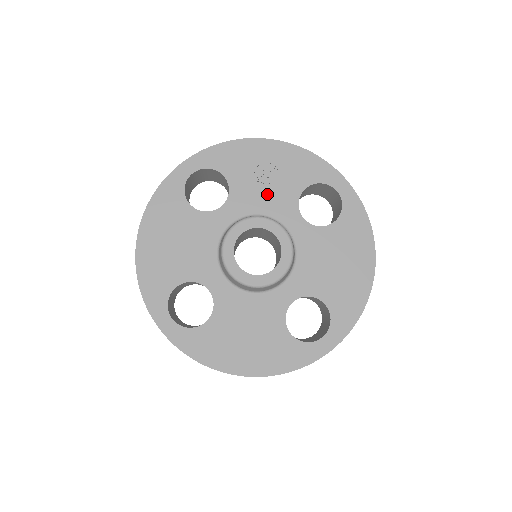
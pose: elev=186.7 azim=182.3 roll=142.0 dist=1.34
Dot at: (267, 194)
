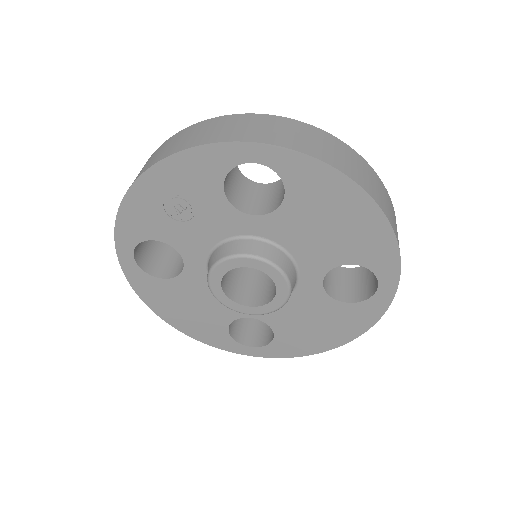
Dot at: (201, 224)
